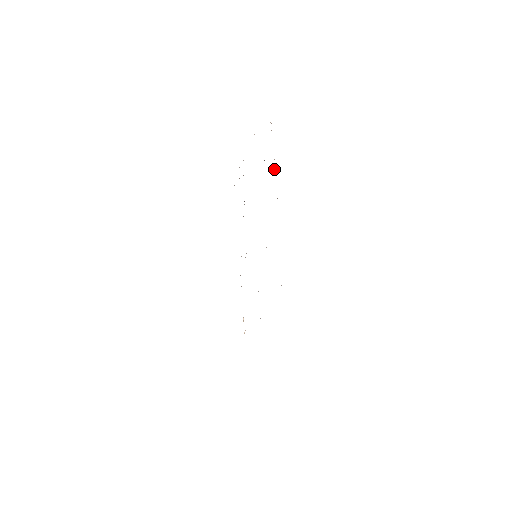
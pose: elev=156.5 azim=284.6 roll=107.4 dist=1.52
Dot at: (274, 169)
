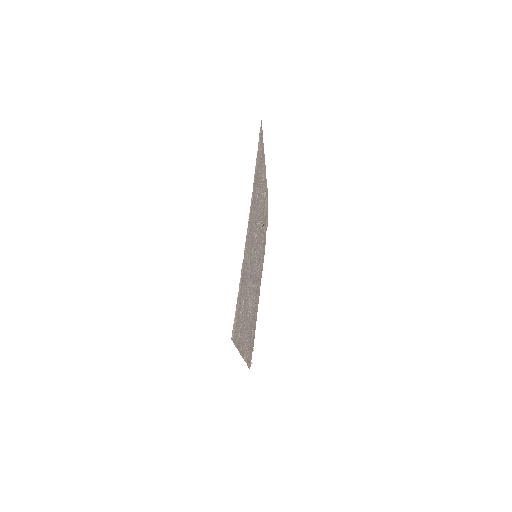
Dot at: (258, 151)
